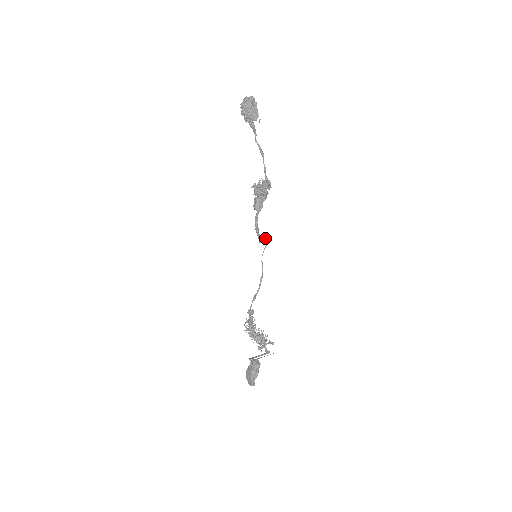
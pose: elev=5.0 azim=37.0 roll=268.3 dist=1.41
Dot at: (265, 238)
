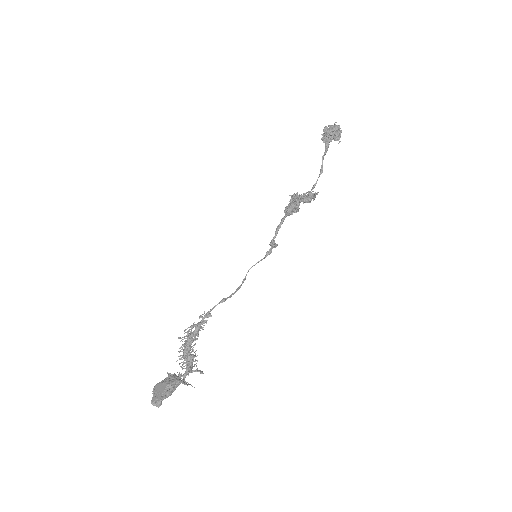
Dot at: (276, 244)
